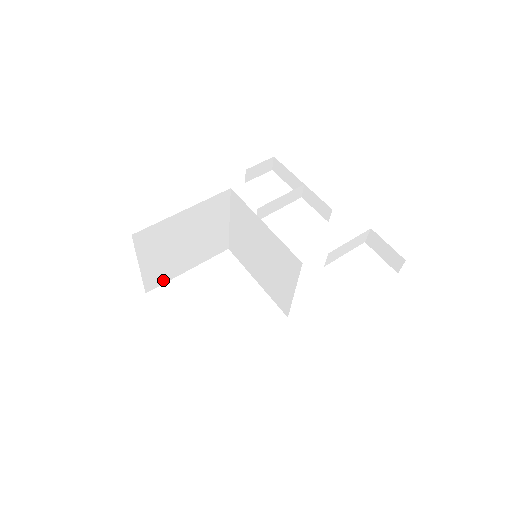
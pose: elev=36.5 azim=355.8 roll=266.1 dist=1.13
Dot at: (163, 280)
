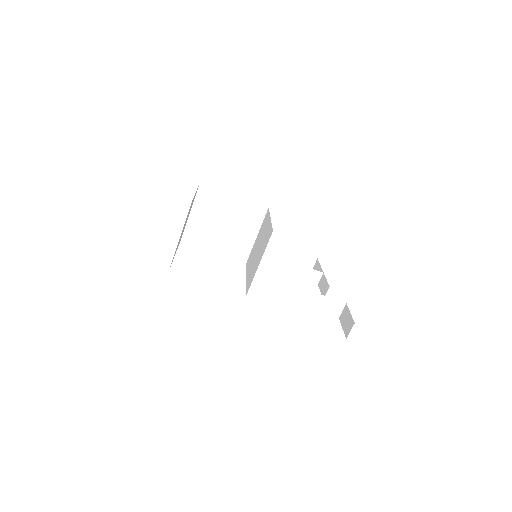
Dot at: (195, 243)
